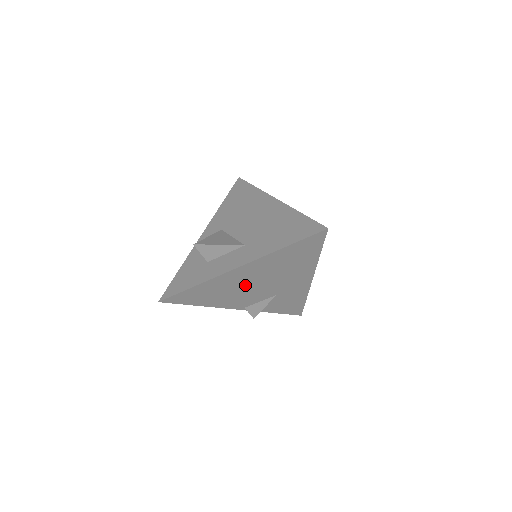
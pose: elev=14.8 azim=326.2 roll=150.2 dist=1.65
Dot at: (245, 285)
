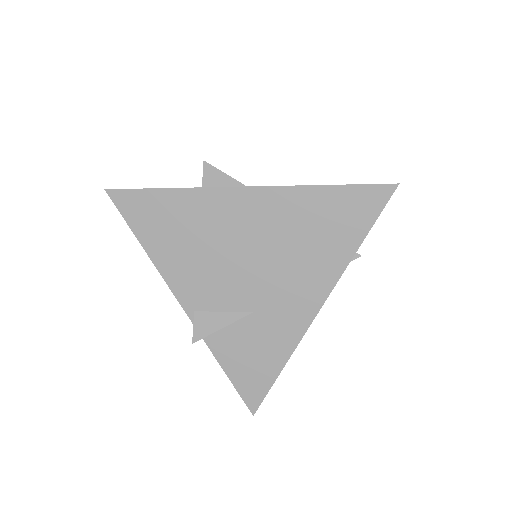
Dot at: (229, 244)
